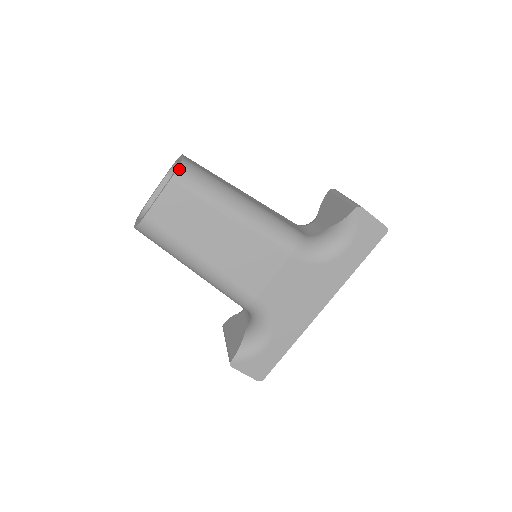
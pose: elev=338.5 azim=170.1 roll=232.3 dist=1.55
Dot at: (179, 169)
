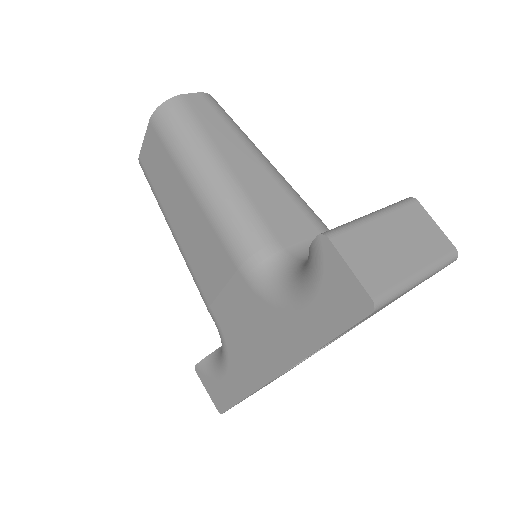
Dot at: (160, 108)
